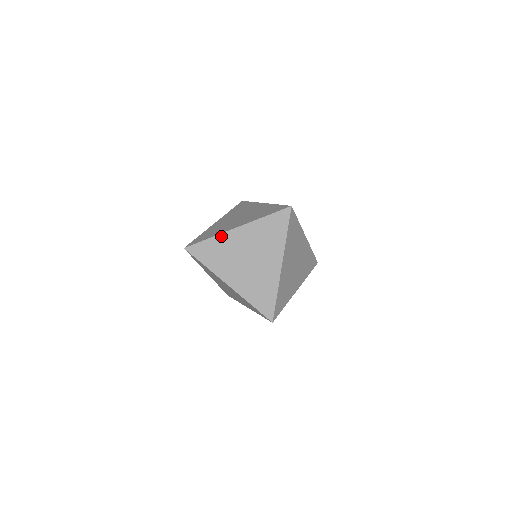
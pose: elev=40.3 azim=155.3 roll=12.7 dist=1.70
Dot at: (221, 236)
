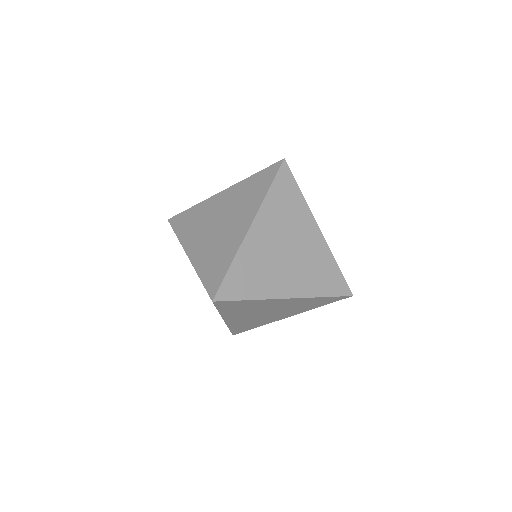
Dot at: (204, 202)
